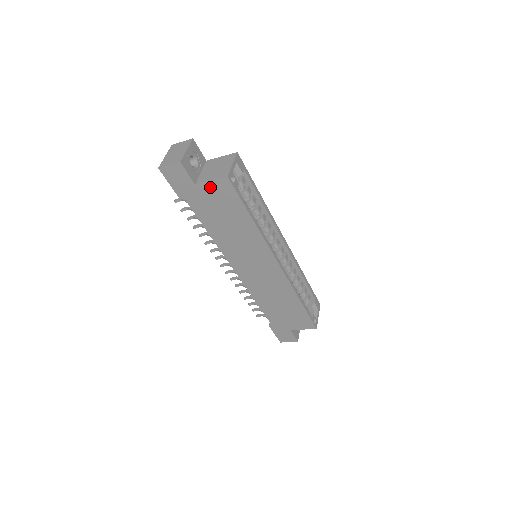
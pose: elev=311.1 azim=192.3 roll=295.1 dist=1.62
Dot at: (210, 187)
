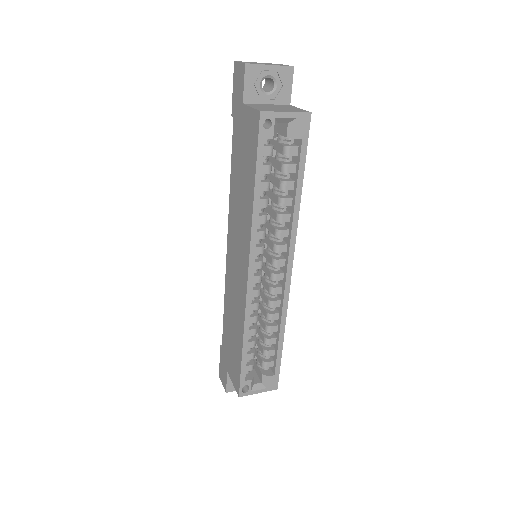
Dot at: (248, 116)
